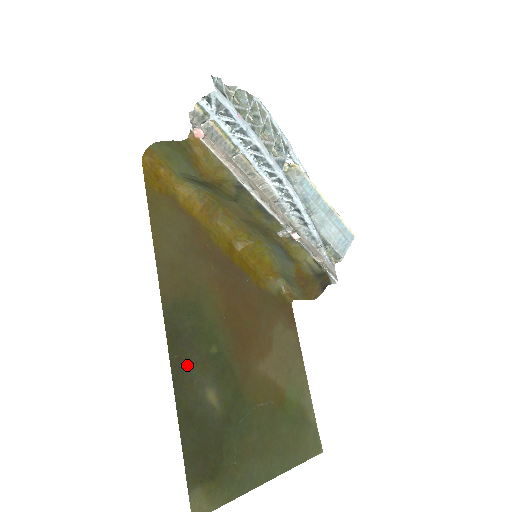
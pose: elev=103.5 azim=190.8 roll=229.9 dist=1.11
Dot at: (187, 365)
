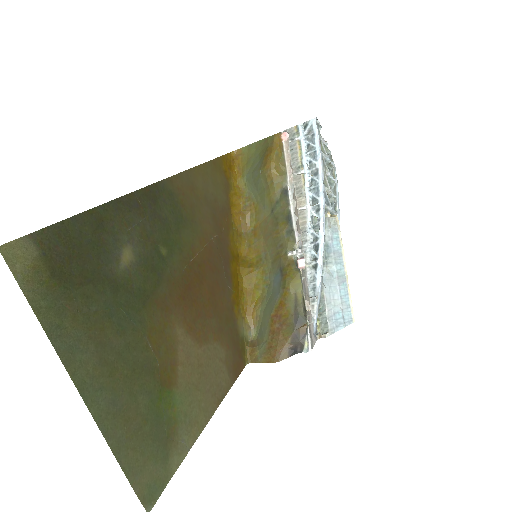
Dot at: (138, 215)
